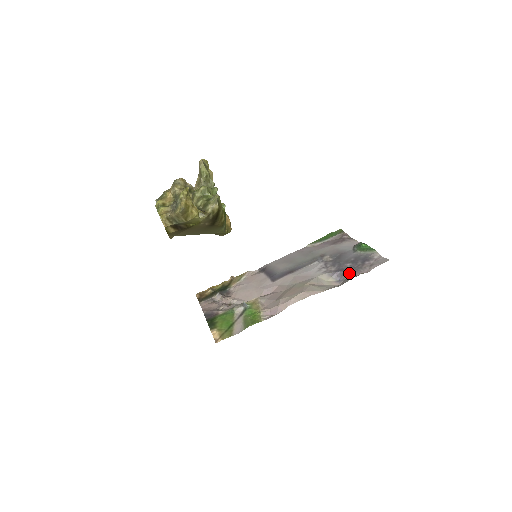
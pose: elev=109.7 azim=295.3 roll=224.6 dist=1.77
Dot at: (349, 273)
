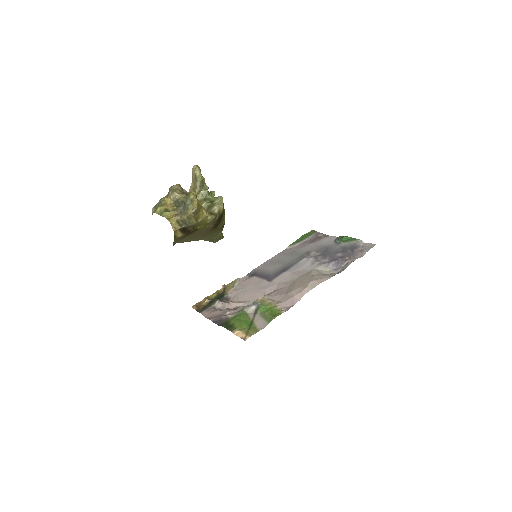
Dot at: (345, 260)
